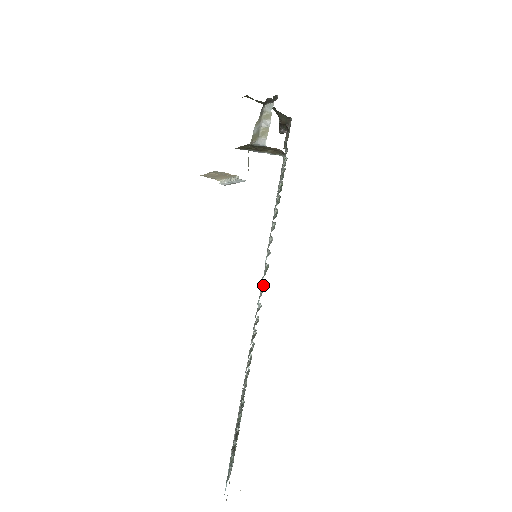
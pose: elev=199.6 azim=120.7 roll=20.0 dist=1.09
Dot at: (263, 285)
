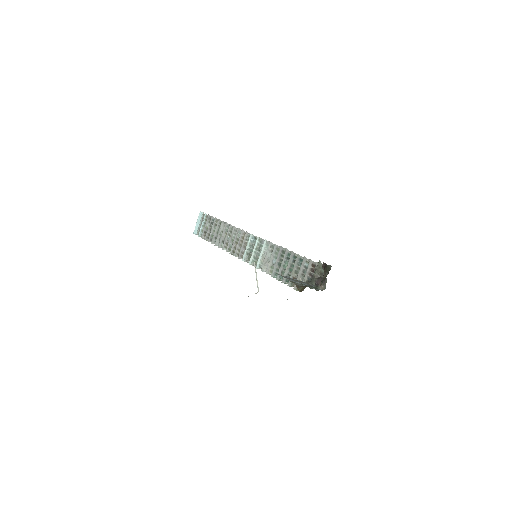
Dot at: (249, 263)
